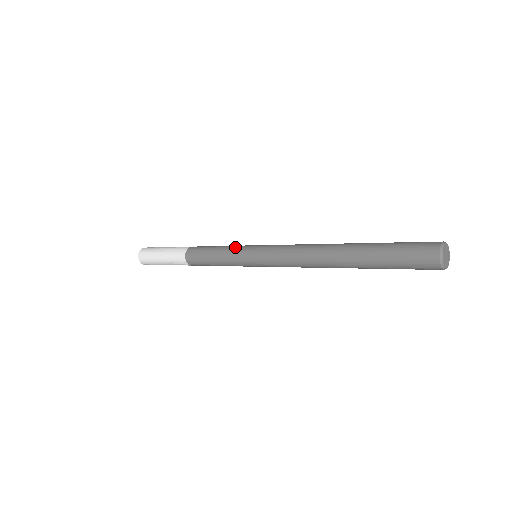
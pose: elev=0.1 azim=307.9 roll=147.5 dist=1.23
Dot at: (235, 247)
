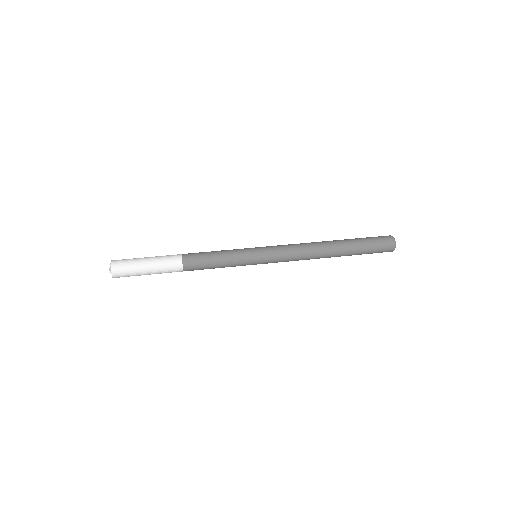
Dot at: (239, 254)
